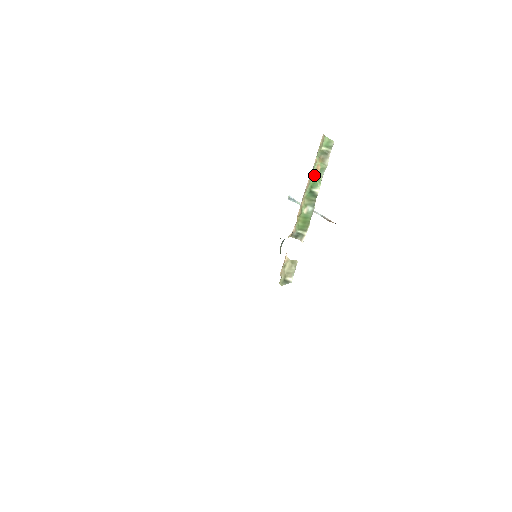
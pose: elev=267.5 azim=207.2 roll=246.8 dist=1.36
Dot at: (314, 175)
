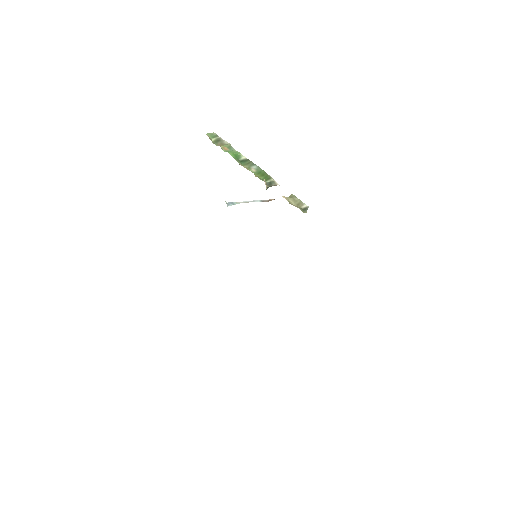
Dot at: (229, 153)
